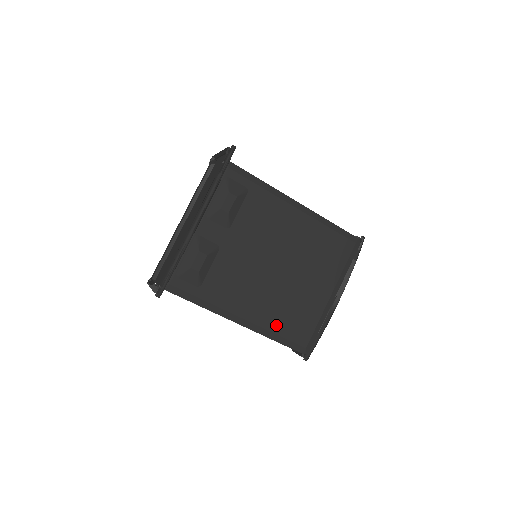
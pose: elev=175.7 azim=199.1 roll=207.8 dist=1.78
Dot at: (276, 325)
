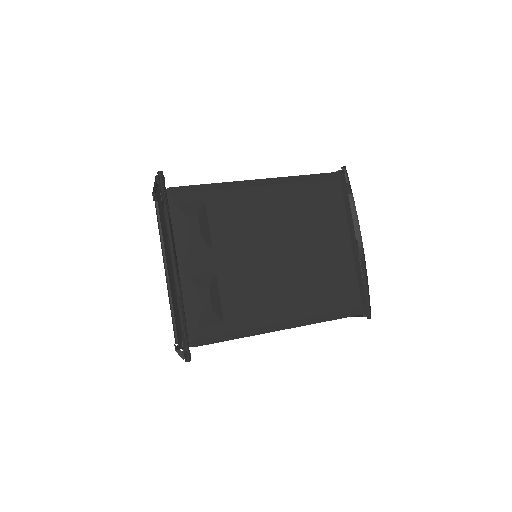
Dot at: (319, 306)
